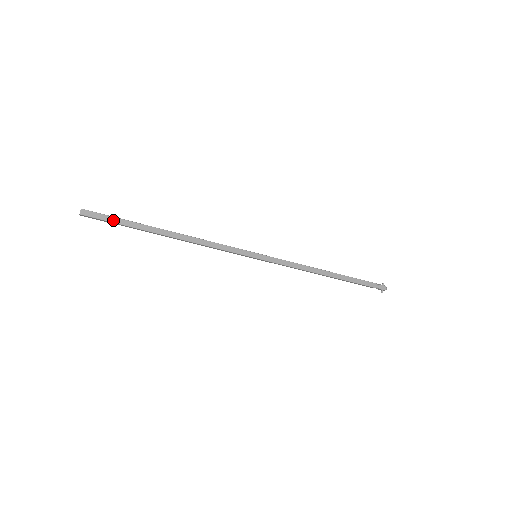
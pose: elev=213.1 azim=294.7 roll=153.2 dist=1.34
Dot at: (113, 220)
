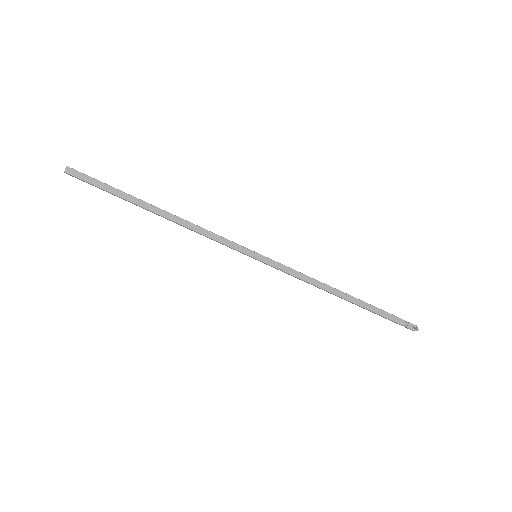
Dot at: (101, 182)
